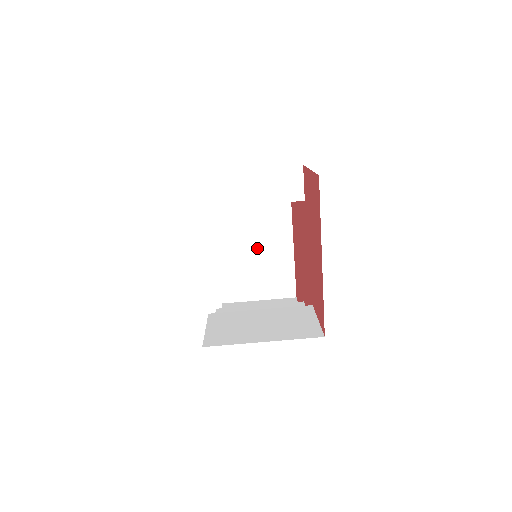
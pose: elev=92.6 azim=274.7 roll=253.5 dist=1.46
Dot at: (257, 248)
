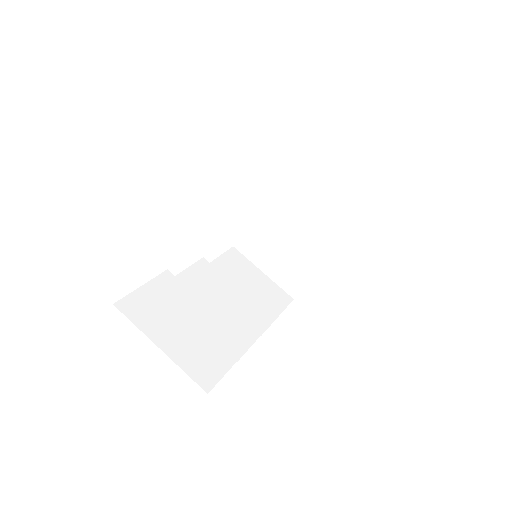
Dot at: occluded
